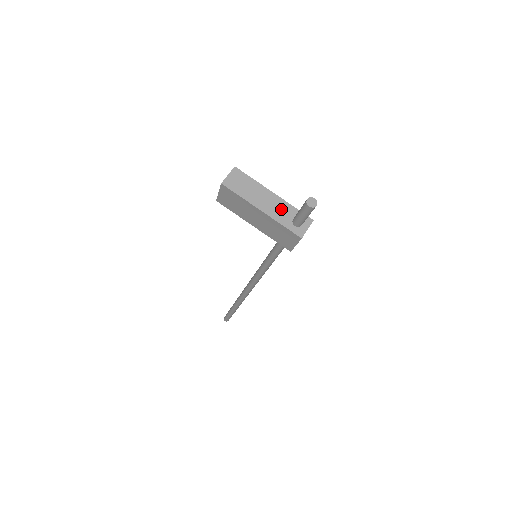
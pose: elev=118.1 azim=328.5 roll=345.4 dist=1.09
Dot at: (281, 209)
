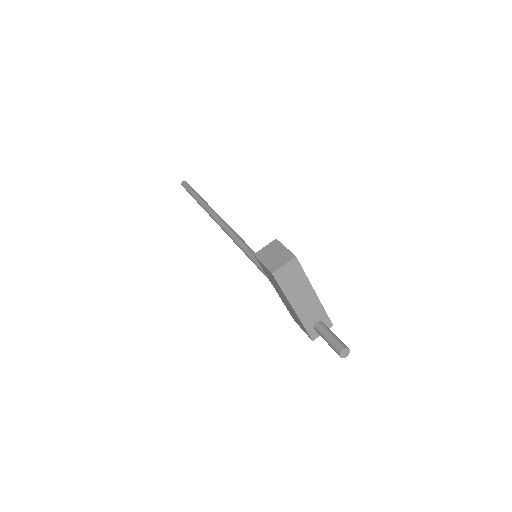
Dot at: (312, 311)
